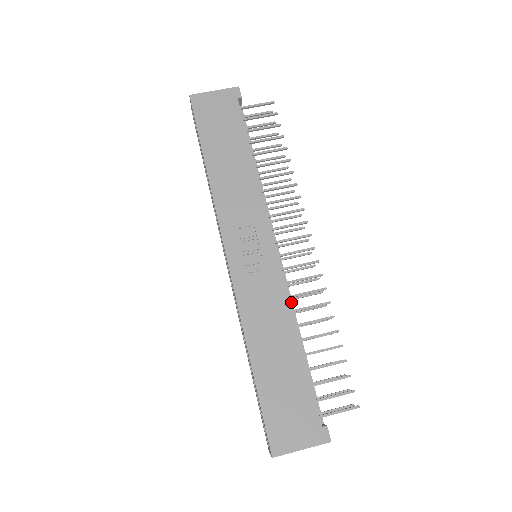
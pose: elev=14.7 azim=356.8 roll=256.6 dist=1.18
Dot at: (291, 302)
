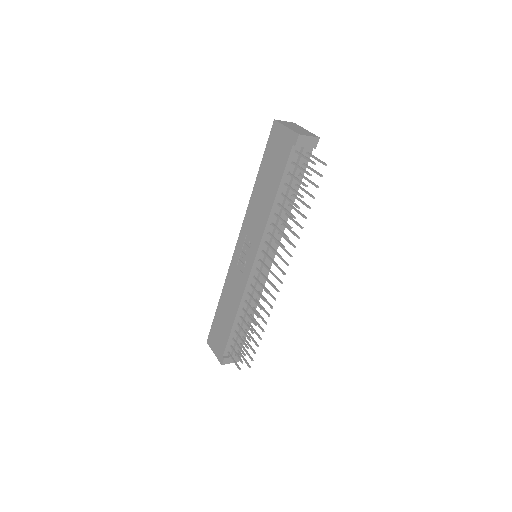
Dot at: occluded
